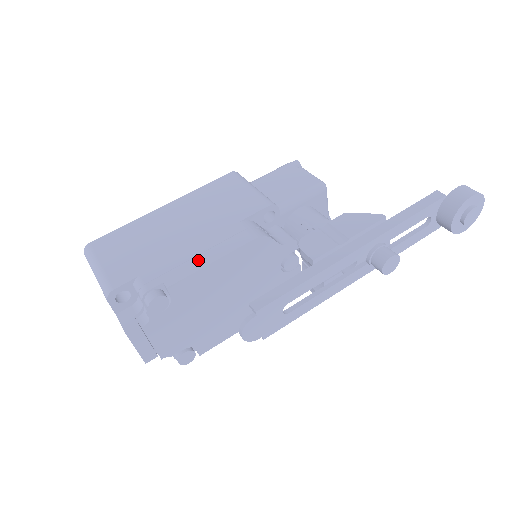
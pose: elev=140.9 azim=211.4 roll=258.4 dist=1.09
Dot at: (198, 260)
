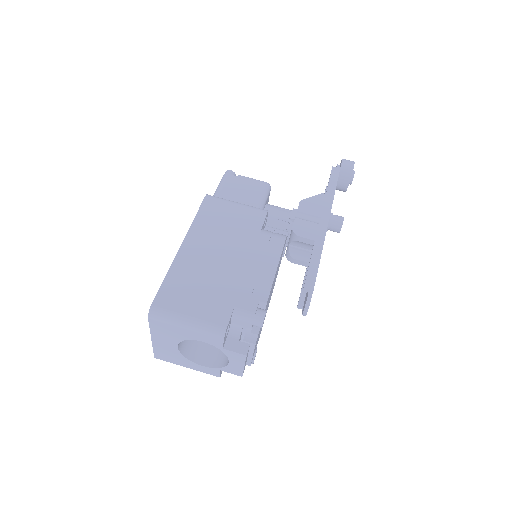
Dot at: (265, 273)
